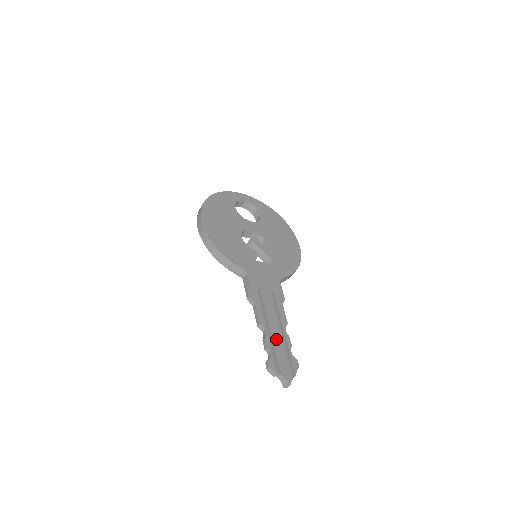
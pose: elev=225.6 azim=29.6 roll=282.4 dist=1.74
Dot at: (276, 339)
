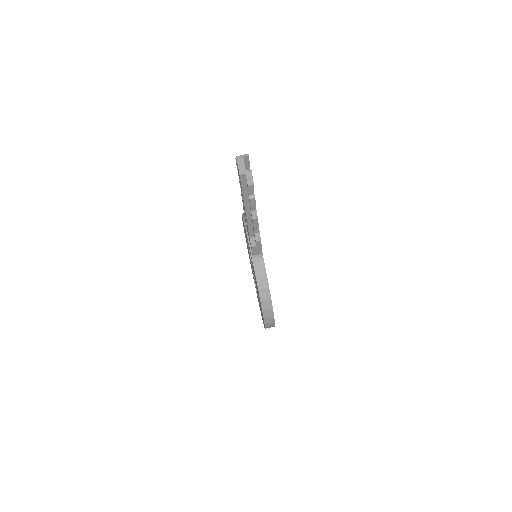
Dot at: occluded
